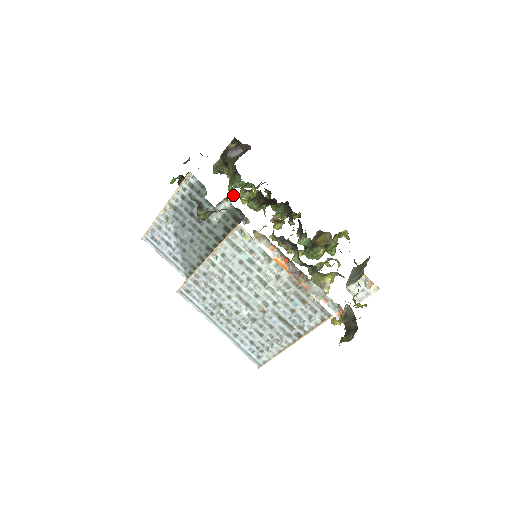
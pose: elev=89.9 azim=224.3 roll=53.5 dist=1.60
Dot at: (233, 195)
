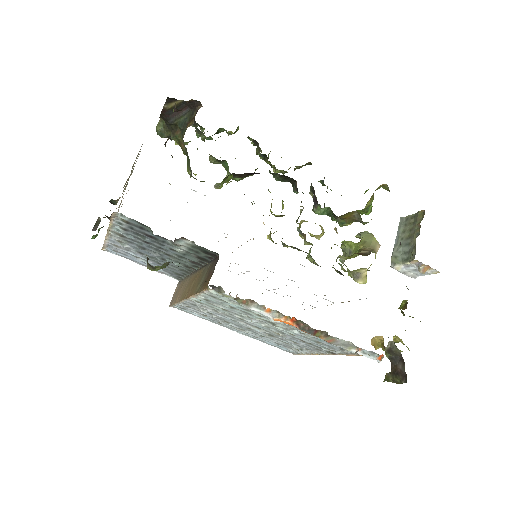
Dot at: occluded
